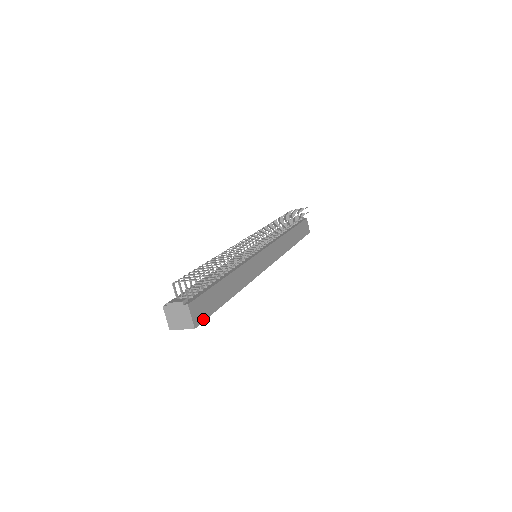
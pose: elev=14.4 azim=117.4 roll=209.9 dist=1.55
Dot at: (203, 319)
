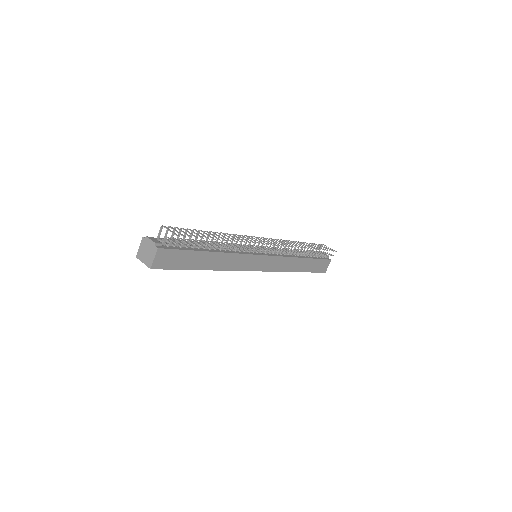
Dot at: (164, 267)
